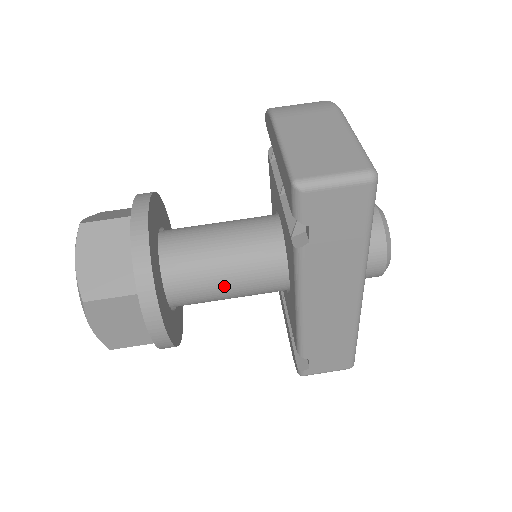
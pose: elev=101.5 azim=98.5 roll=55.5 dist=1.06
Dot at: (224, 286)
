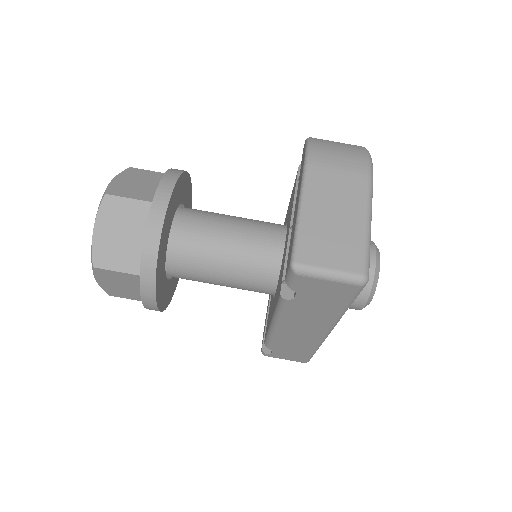
Dot at: (218, 280)
